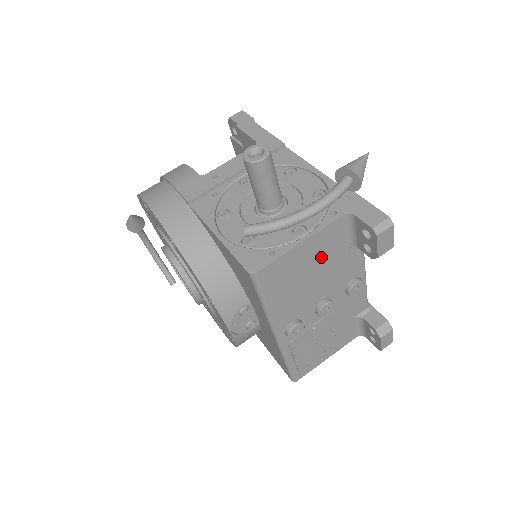
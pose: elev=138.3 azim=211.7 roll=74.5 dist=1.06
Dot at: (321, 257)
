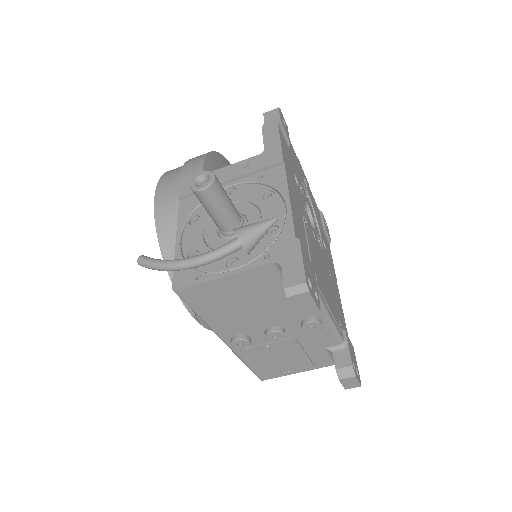
Dot at: (256, 292)
